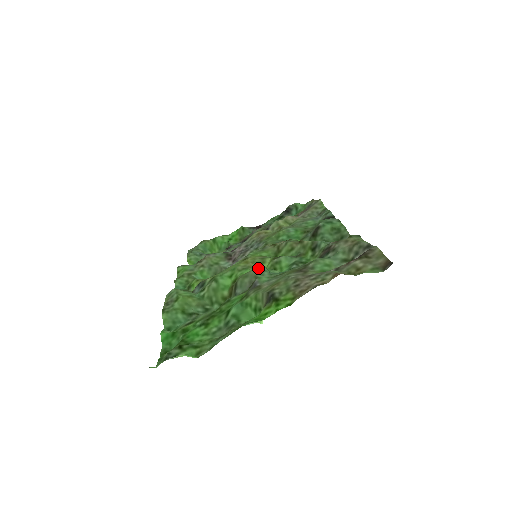
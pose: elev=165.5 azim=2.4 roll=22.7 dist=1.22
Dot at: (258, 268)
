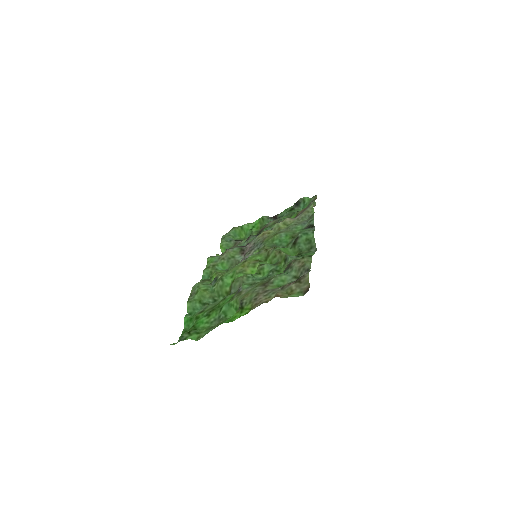
Dot at: (250, 271)
